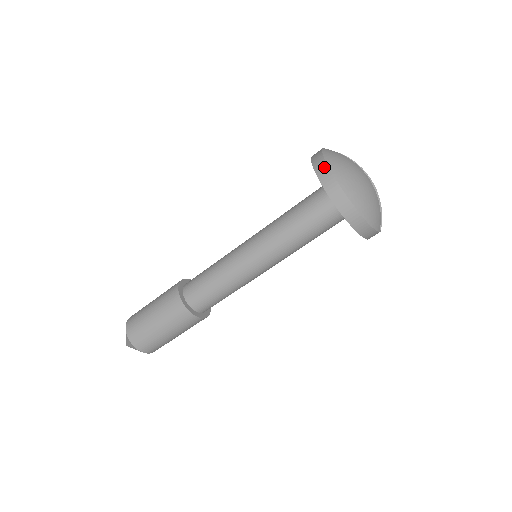
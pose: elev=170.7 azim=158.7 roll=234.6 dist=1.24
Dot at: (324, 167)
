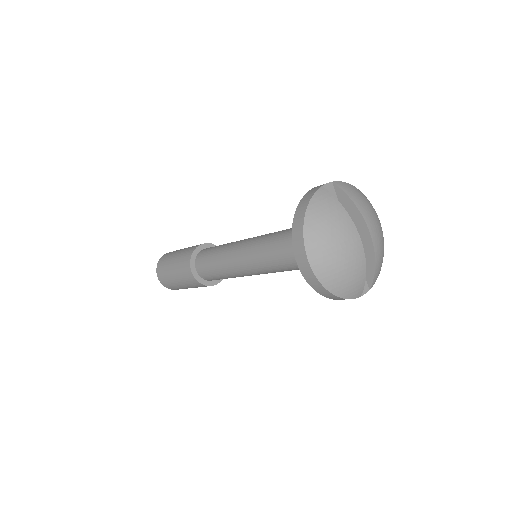
Dot at: (300, 225)
